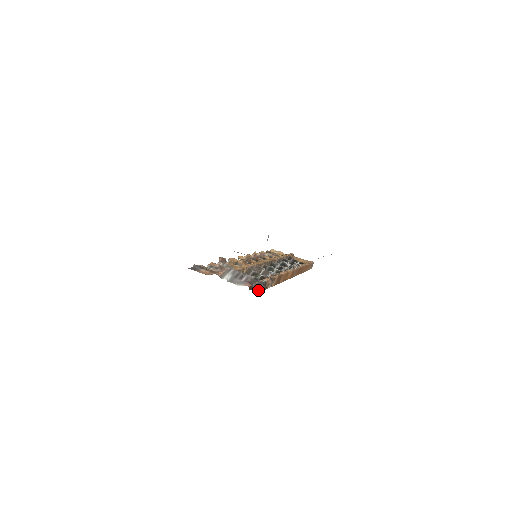
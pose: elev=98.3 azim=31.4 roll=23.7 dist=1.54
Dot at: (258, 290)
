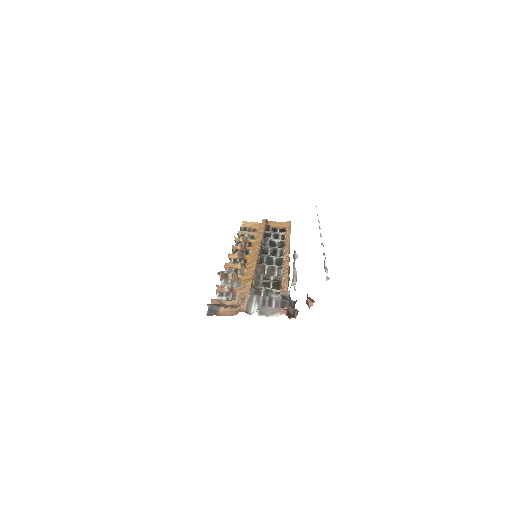
Dot at: (296, 314)
